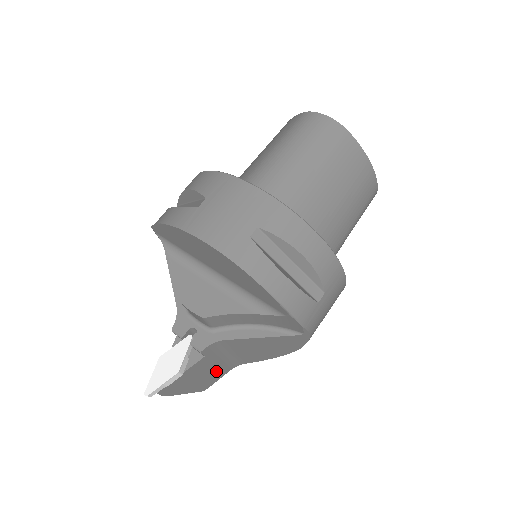
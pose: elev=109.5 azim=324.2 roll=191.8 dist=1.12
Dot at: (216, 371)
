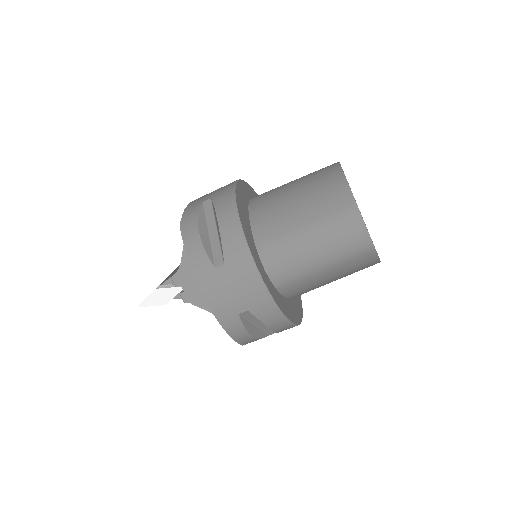
Dot at: occluded
